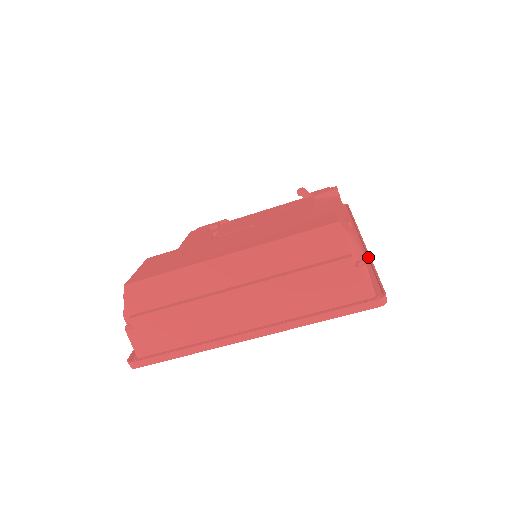
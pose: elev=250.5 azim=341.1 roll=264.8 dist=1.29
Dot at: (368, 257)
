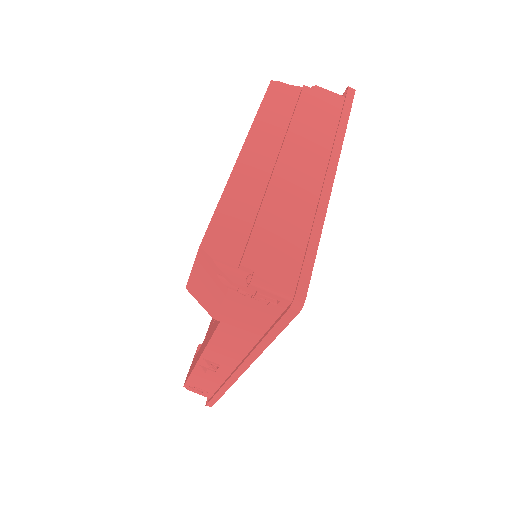
Dot at: occluded
